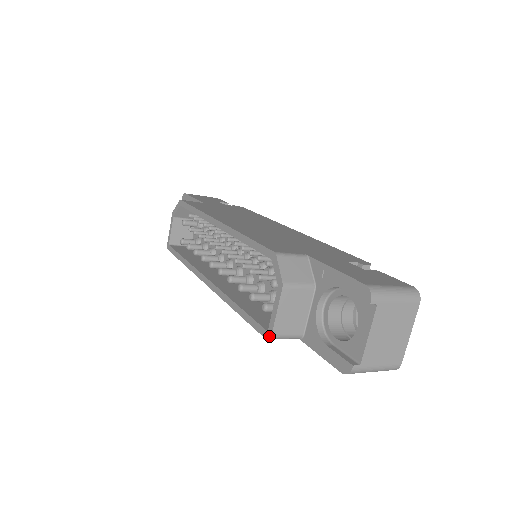
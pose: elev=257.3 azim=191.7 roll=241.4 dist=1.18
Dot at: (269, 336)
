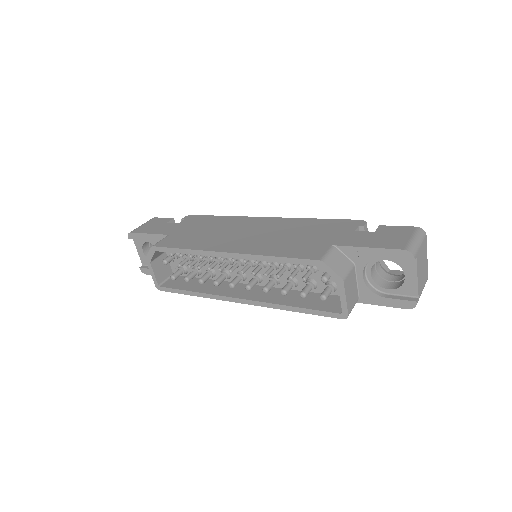
Dot at: (346, 317)
